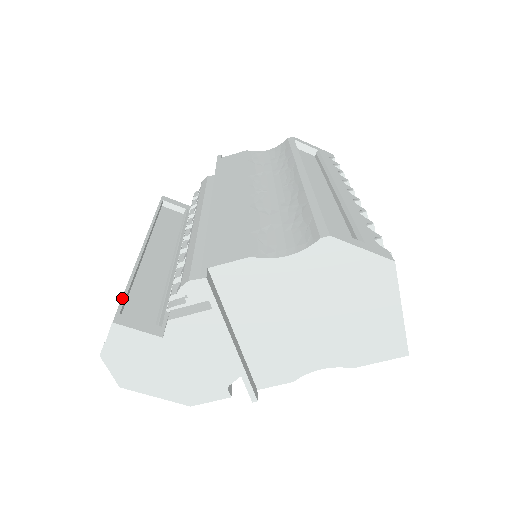
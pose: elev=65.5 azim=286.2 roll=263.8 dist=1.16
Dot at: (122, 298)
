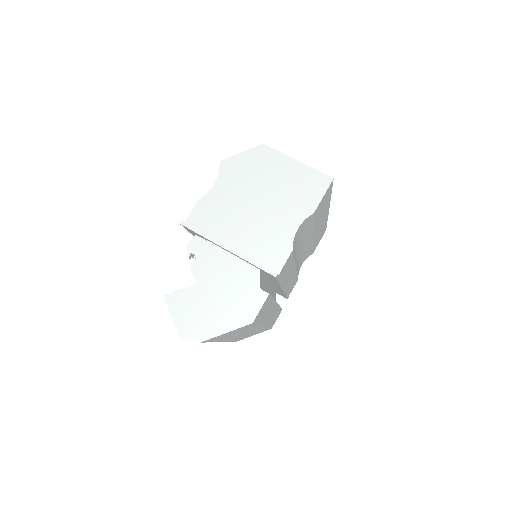
Dot at: occluded
